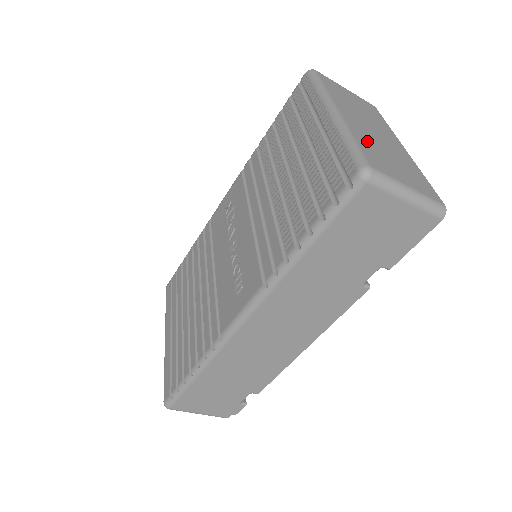
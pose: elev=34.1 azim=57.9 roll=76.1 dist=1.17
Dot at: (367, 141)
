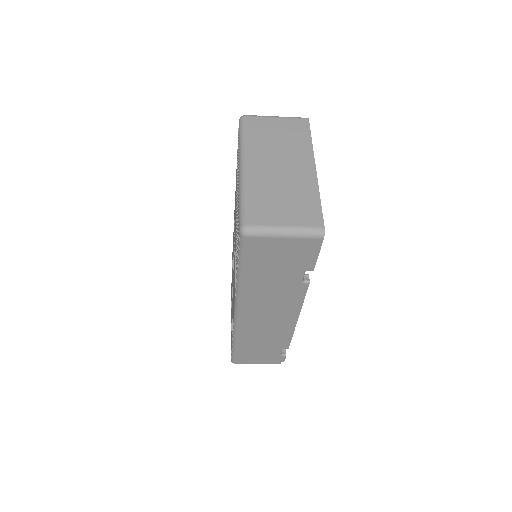
Dot at: (261, 190)
